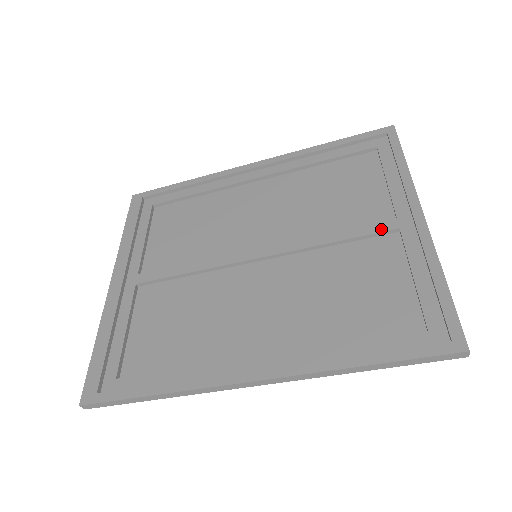
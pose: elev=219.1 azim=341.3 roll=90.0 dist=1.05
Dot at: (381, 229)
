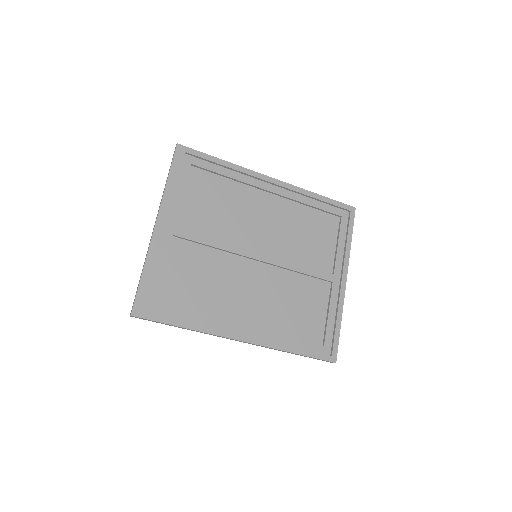
Dot at: (325, 278)
